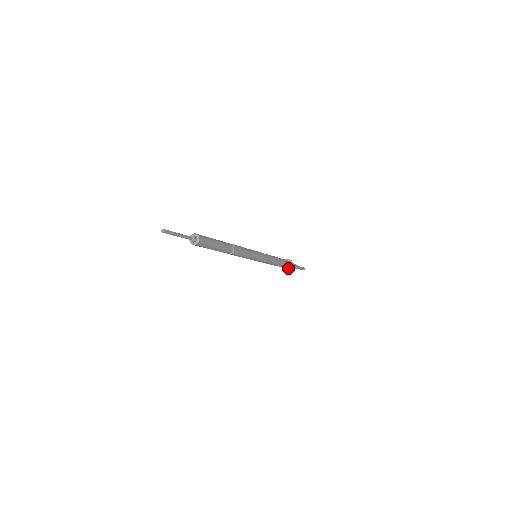
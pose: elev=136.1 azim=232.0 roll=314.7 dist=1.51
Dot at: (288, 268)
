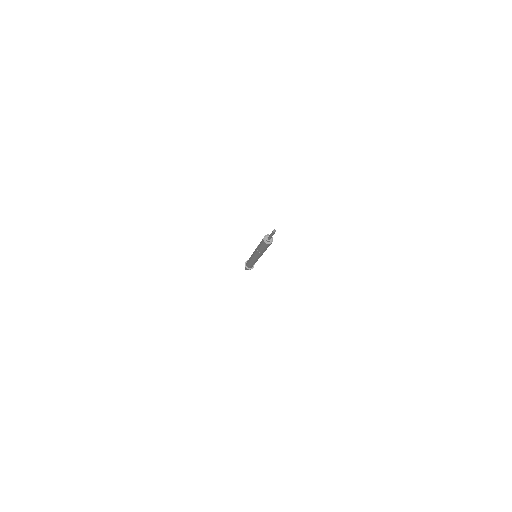
Dot at: (252, 267)
